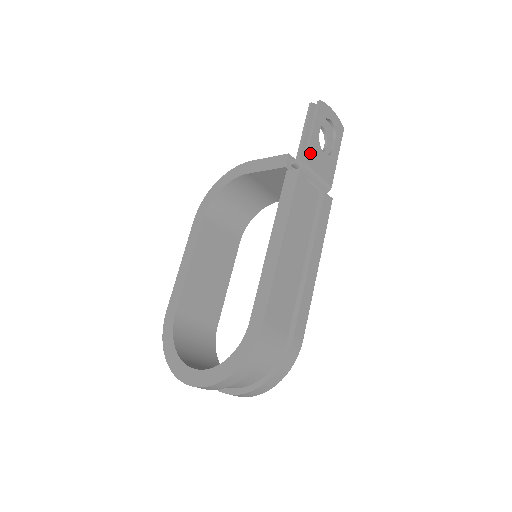
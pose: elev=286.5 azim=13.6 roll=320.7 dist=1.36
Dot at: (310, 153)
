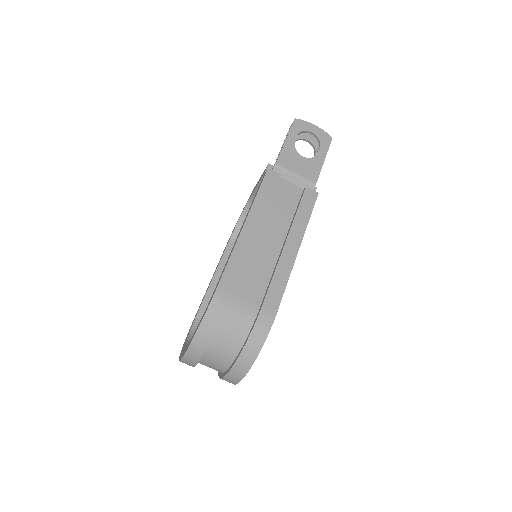
Dot at: (283, 157)
